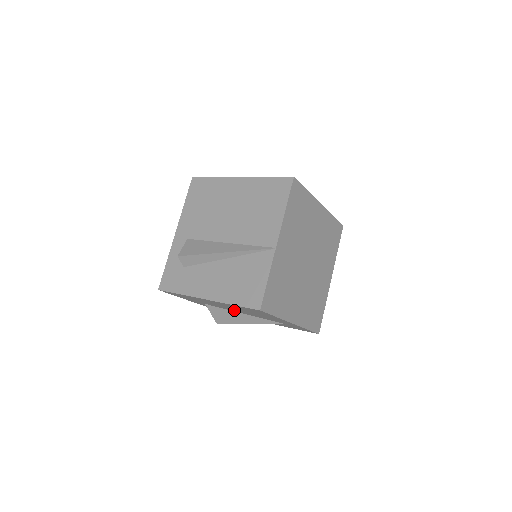
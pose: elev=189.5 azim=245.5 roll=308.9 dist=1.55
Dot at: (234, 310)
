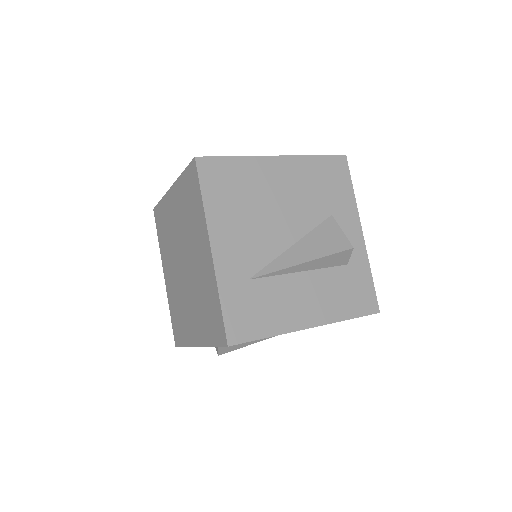
Dot at: occluded
